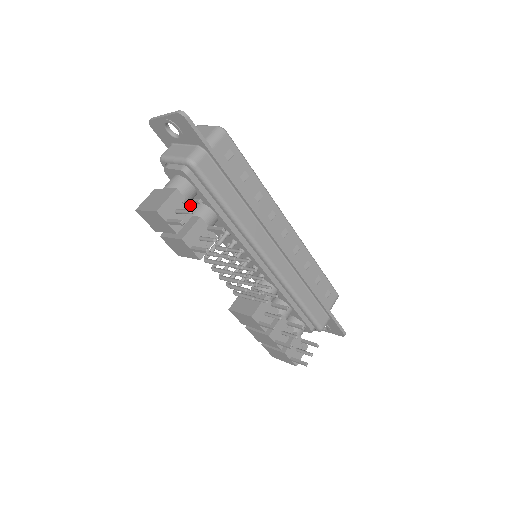
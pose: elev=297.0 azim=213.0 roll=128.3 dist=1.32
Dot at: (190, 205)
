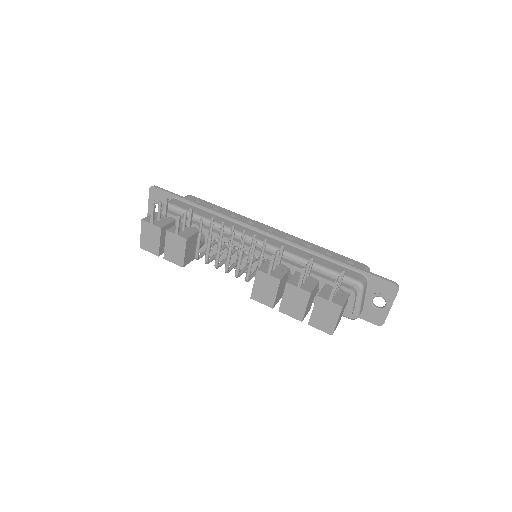
Dot at: (169, 218)
